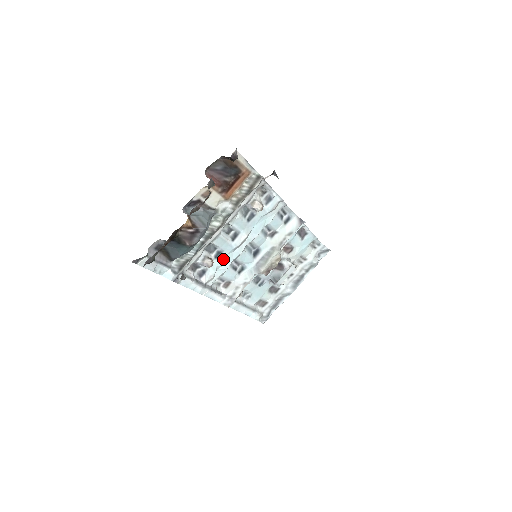
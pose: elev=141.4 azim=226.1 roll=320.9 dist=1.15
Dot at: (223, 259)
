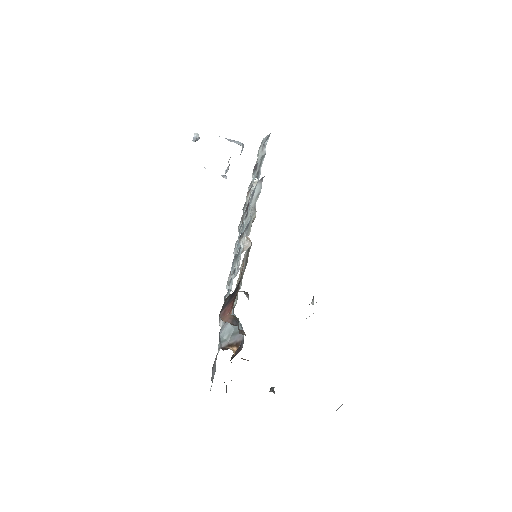
Dot at: occluded
